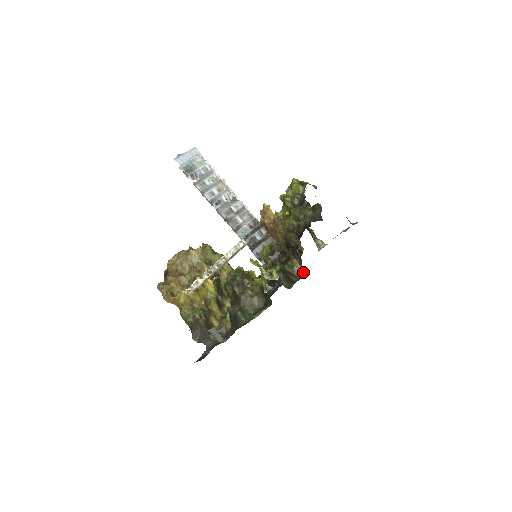
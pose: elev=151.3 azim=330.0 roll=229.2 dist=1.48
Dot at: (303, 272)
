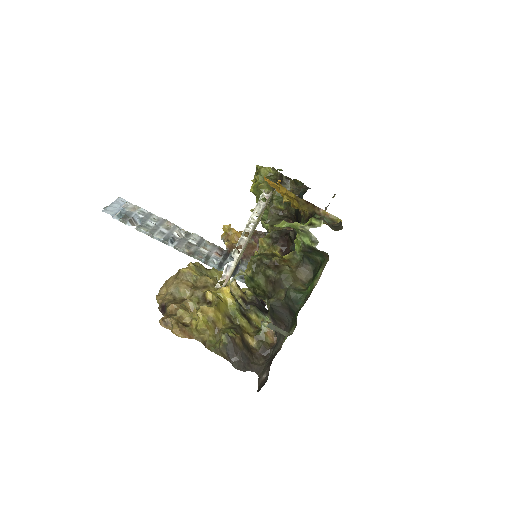
Dot at: (337, 219)
